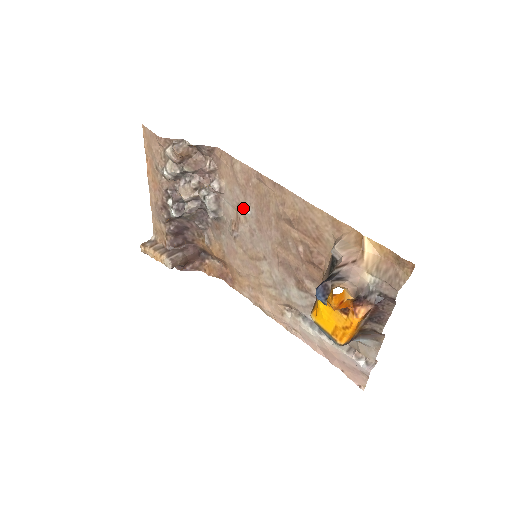
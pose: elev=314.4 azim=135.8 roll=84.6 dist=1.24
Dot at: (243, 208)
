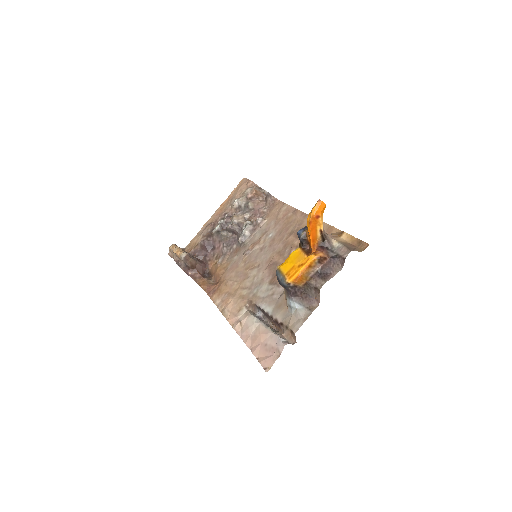
Dot at: (268, 233)
